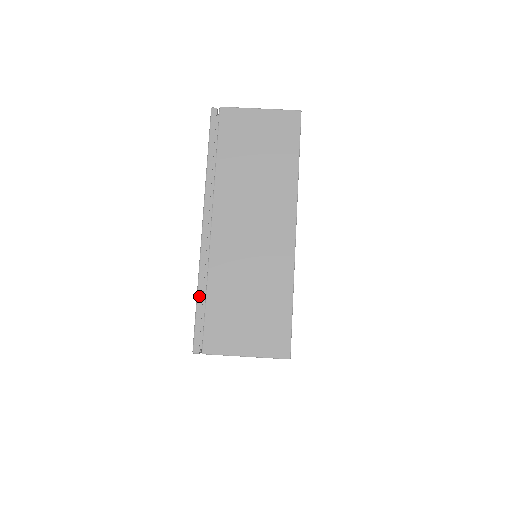
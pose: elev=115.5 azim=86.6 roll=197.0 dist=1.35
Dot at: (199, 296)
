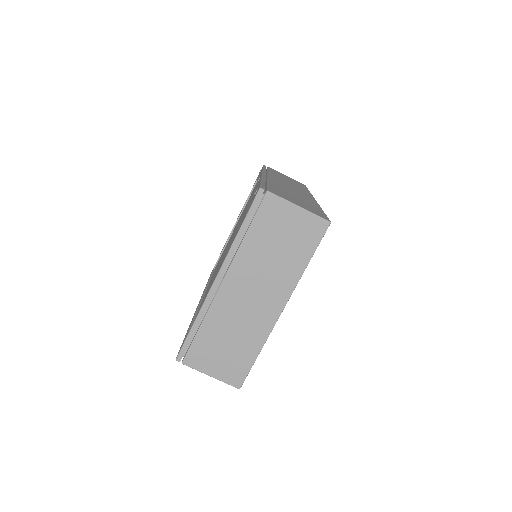
Dot at: (194, 327)
